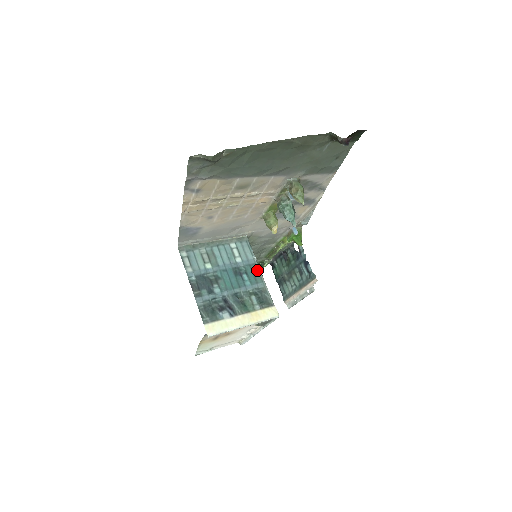
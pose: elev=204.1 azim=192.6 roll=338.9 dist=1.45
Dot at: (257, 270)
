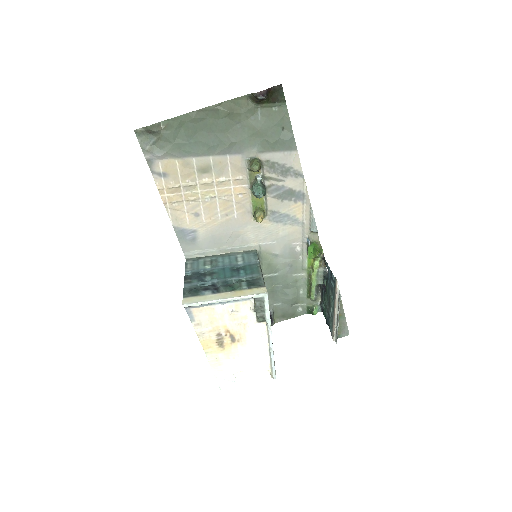
Dot at: (257, 267)
